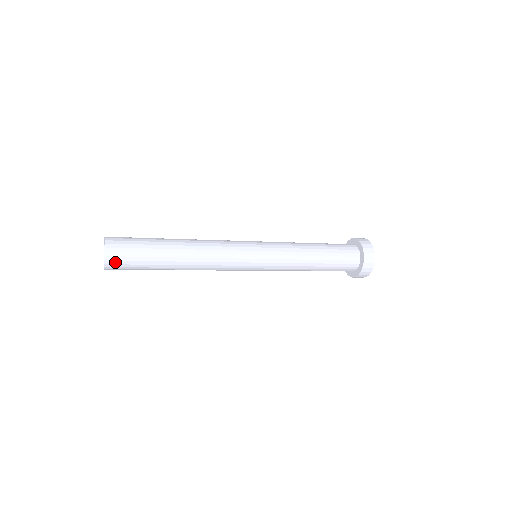
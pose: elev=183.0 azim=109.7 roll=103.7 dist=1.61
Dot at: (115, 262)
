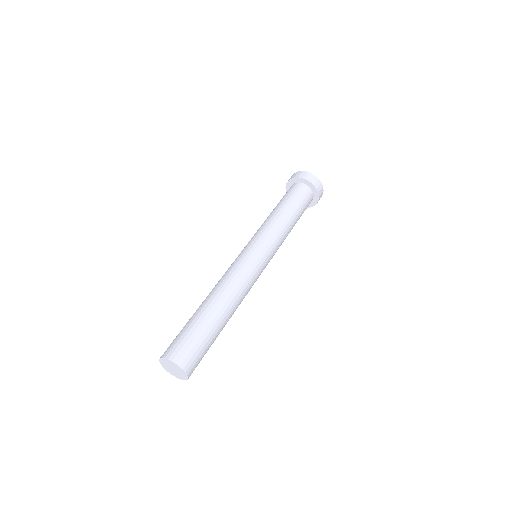
Dot at: occluded
